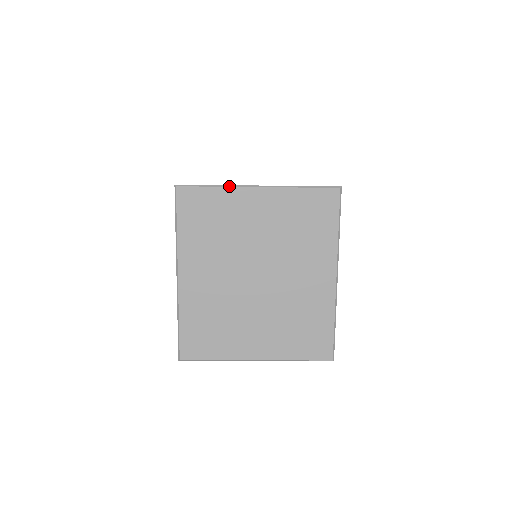
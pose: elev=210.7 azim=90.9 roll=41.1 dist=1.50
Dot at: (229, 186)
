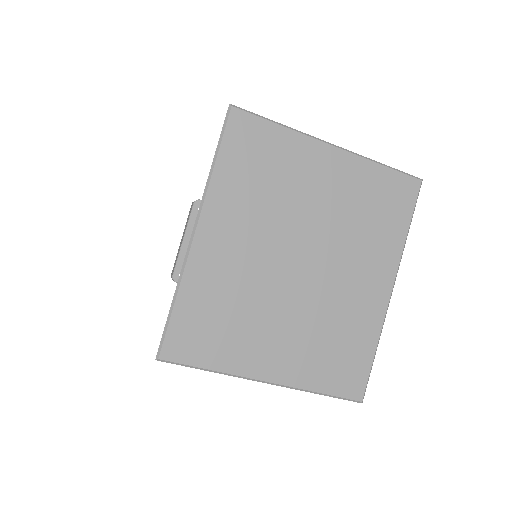
Dot at: (299, 131)
